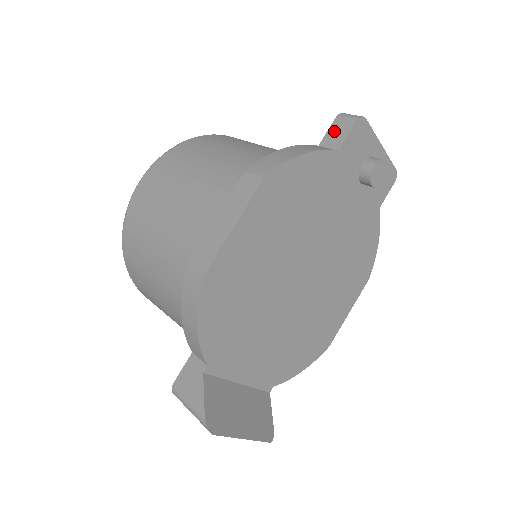
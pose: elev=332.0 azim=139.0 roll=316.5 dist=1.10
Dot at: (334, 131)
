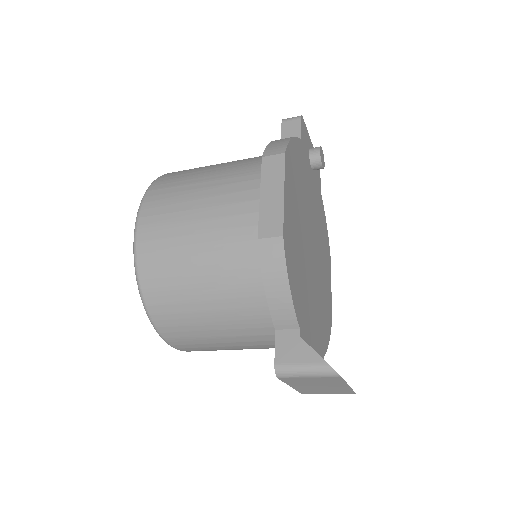
Dot at: (287, 130)
